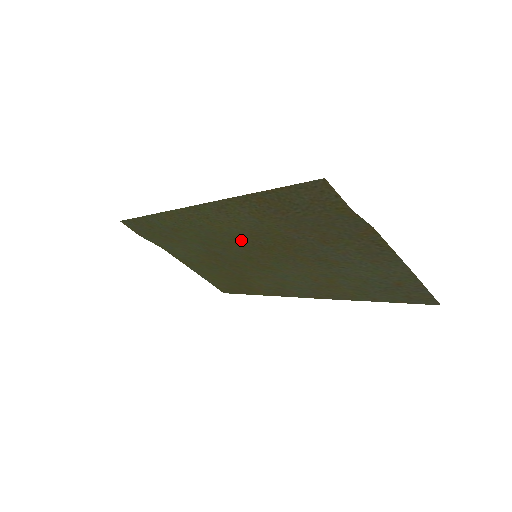
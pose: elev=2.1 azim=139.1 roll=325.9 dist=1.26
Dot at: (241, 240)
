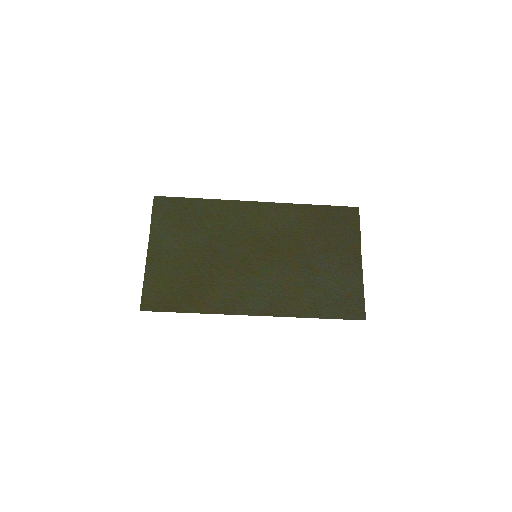
Dot at: (259, 240)
